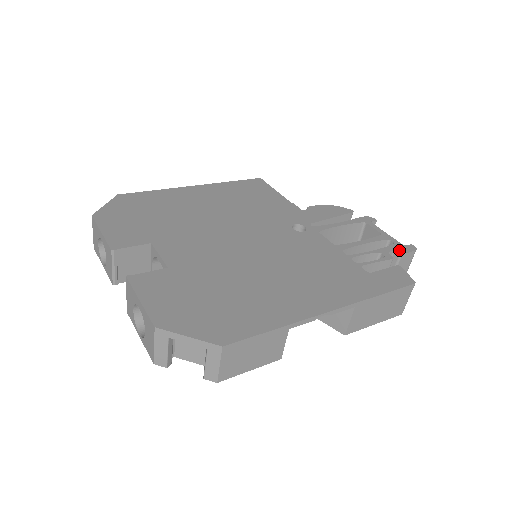
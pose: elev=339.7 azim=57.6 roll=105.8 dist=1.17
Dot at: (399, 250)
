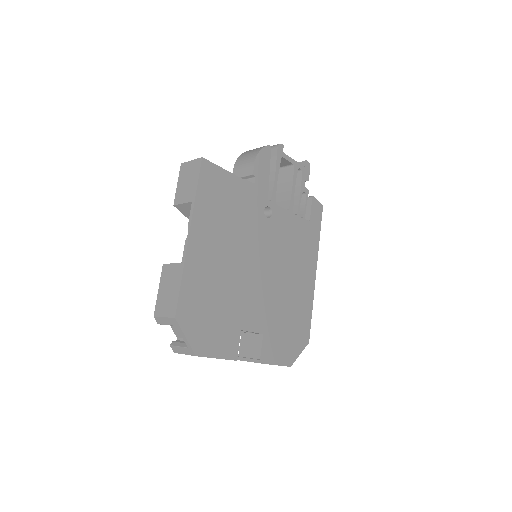
Dot at: (307, 177)
